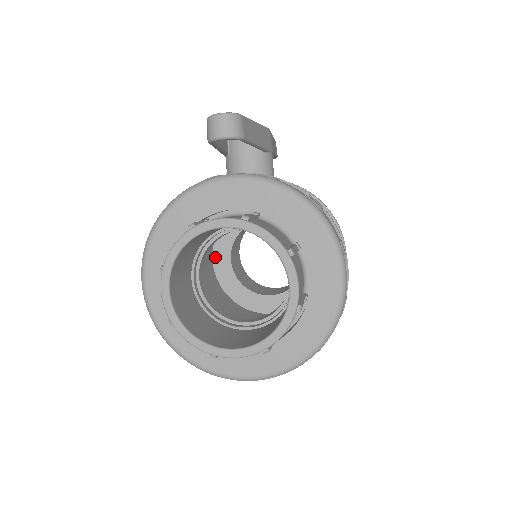
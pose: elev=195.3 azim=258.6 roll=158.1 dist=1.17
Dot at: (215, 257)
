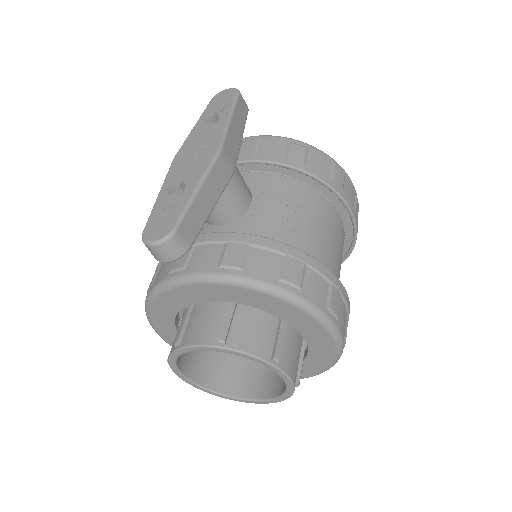
Dot at: occluded
